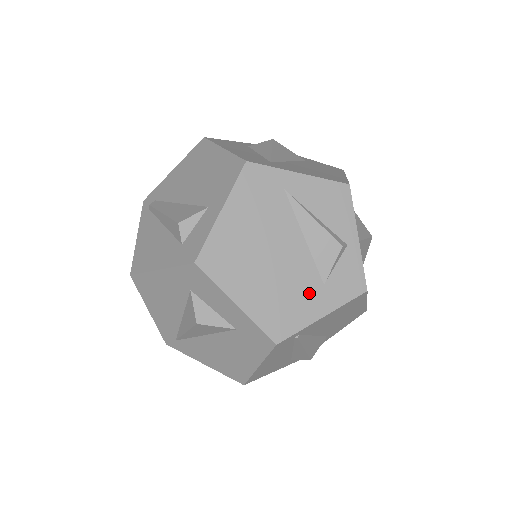
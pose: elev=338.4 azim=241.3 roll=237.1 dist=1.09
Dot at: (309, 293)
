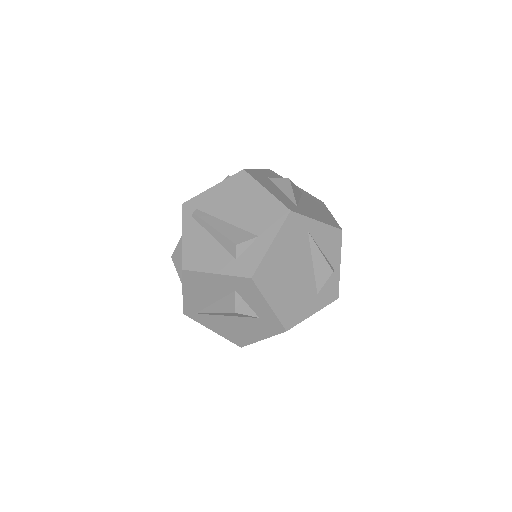
Dot at: (309, 299)
